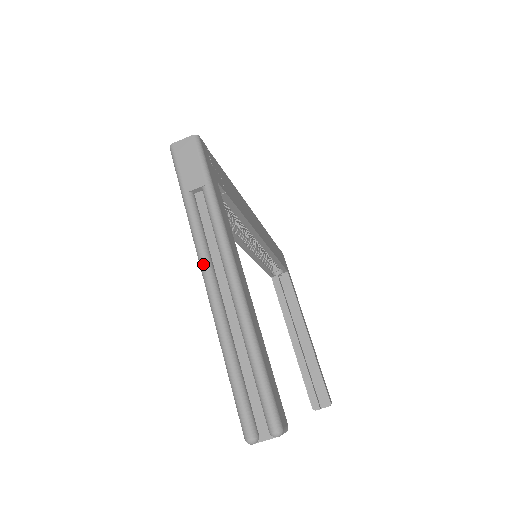
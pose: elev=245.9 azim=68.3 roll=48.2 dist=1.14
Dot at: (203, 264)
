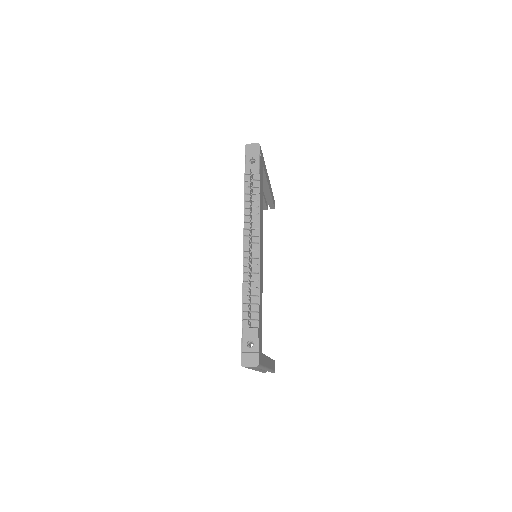
Dot at: occluded
